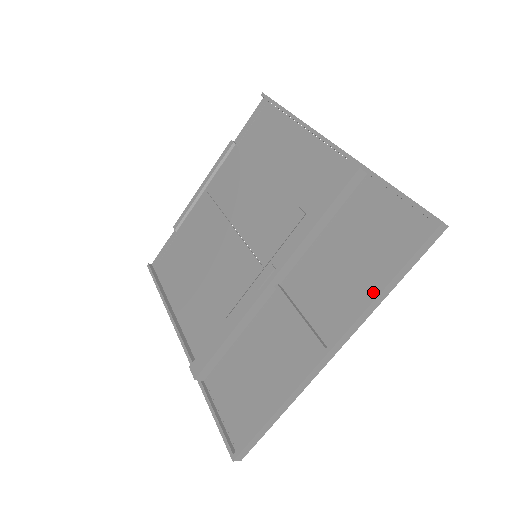
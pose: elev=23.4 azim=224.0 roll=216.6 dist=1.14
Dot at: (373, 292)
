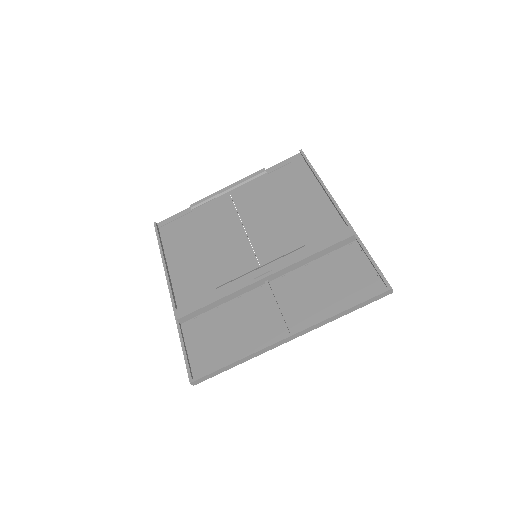
Dot at: (334, 311)
